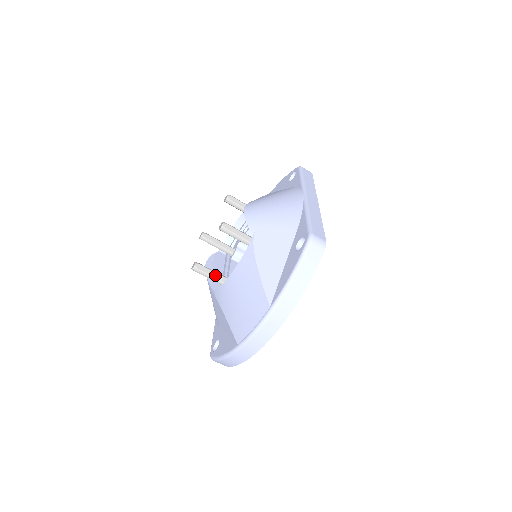
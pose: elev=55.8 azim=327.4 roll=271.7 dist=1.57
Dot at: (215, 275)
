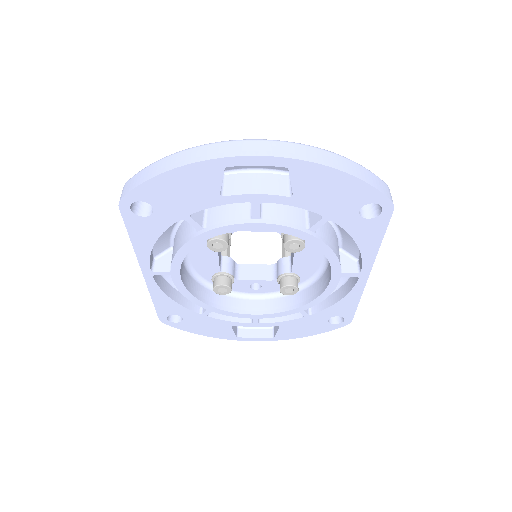
Dot at: occluded
